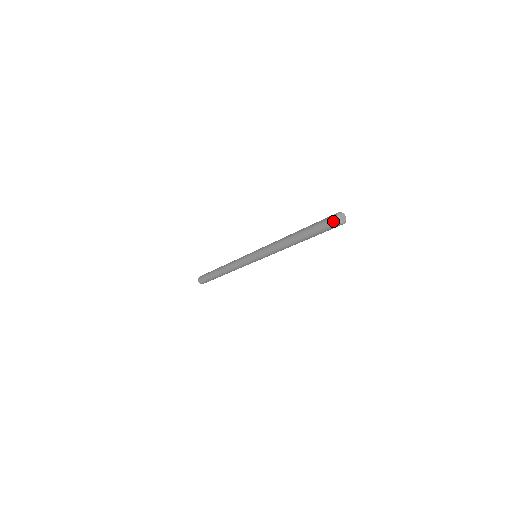
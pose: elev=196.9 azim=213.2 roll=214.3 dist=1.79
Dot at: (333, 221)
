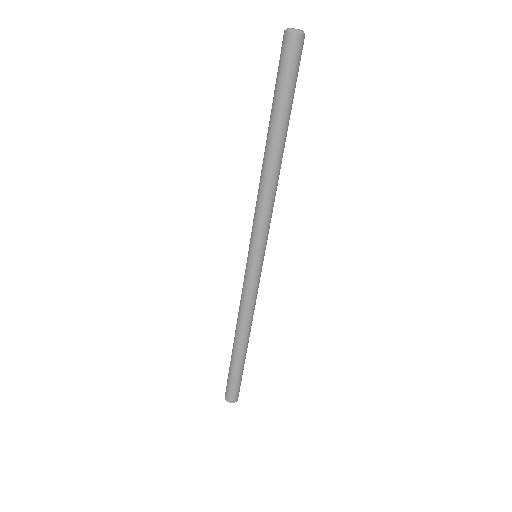
Dot at: (288, 43)
